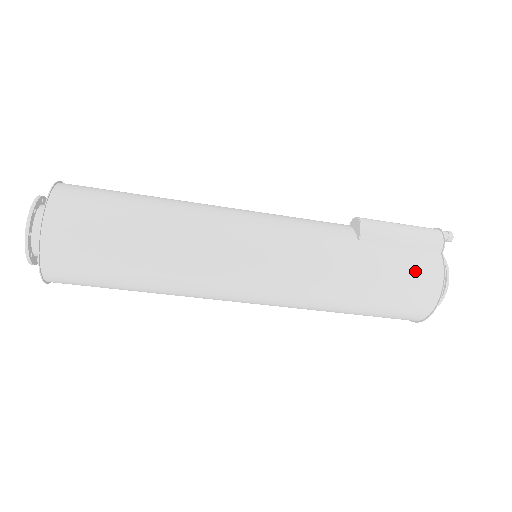
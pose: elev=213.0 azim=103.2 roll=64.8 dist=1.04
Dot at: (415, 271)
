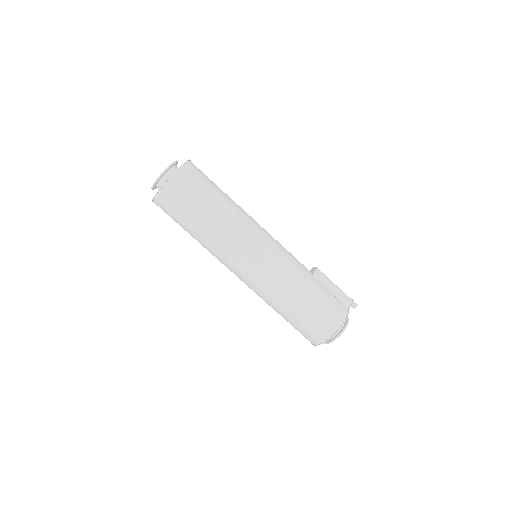
Dot at: (333, 305)
